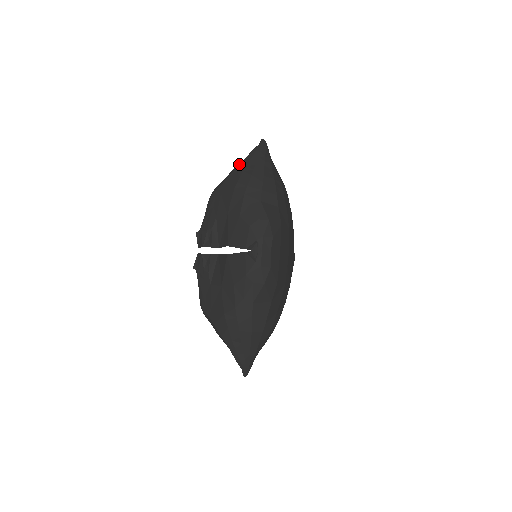
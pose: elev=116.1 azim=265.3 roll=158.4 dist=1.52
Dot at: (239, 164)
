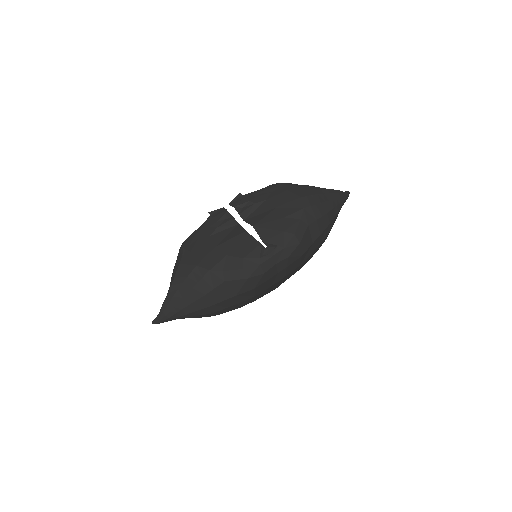
Dot at: occluded
